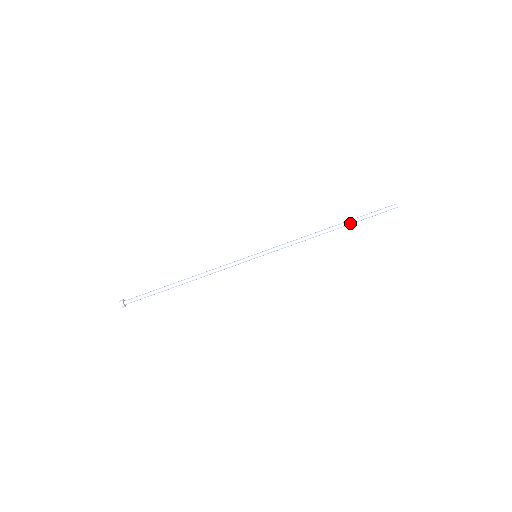
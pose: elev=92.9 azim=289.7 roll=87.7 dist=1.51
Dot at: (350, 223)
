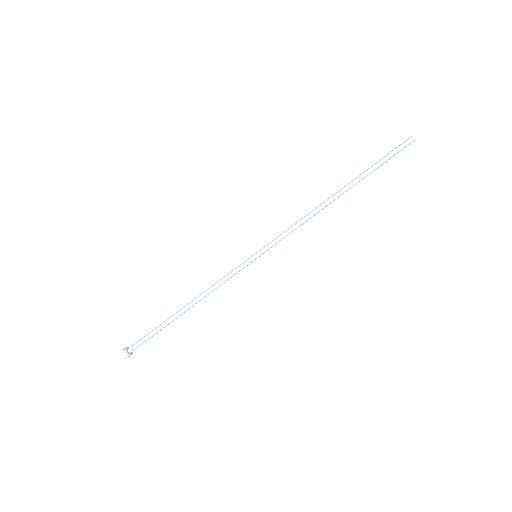
Dot at: (358, 181)
